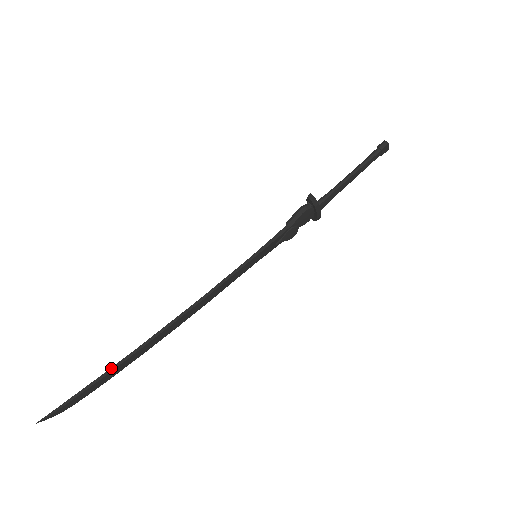
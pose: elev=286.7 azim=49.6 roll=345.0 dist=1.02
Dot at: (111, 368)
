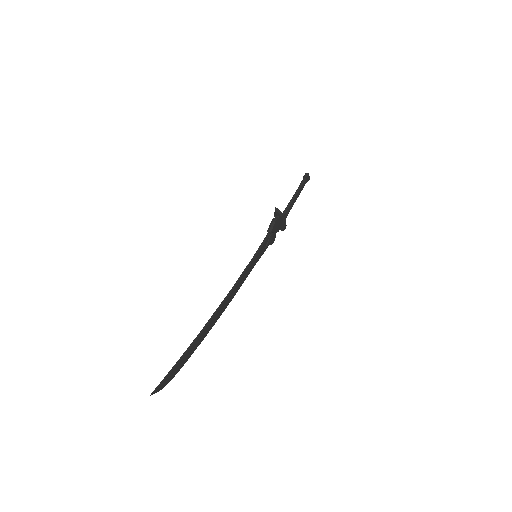
Dot at: (188, 348)
